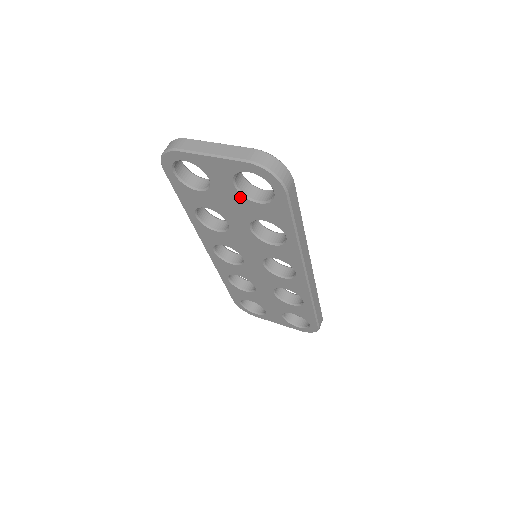
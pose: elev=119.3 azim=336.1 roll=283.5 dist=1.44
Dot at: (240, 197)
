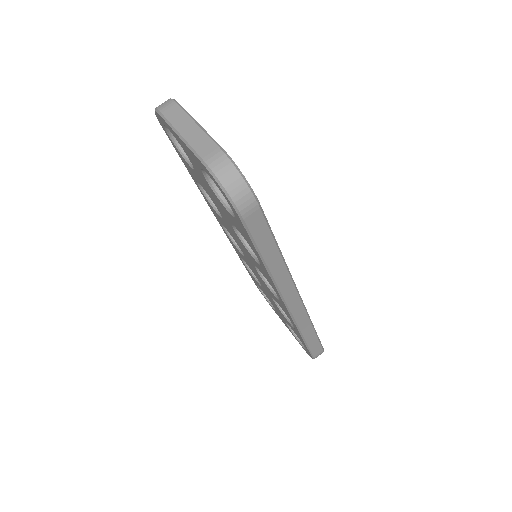
Dot at: (214, 194)
